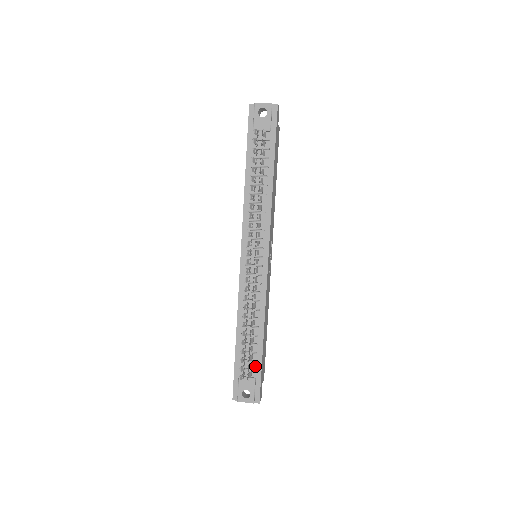
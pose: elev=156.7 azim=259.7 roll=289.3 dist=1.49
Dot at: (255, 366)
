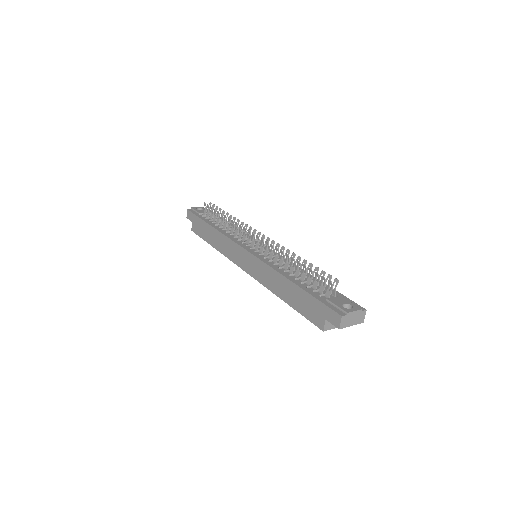
Dot at: occluded
